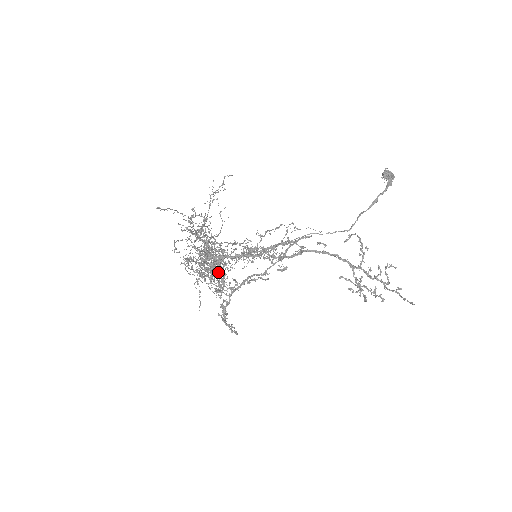
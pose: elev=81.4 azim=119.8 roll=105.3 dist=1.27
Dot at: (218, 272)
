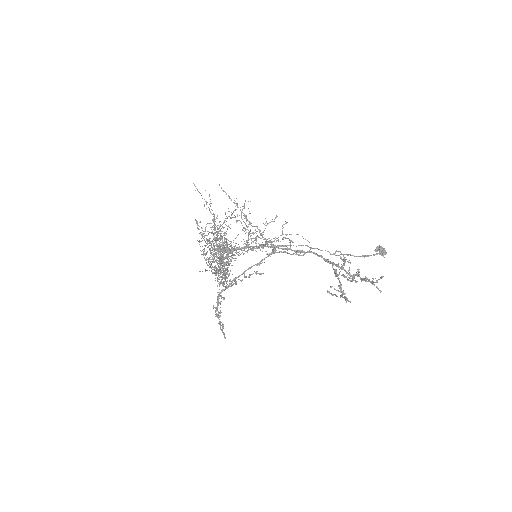
Dot at: (222, 249)
